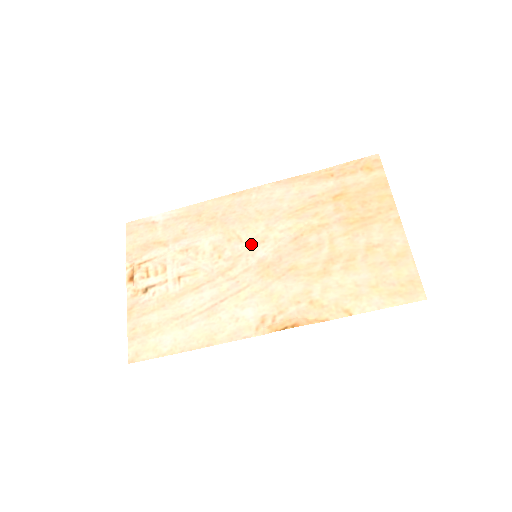
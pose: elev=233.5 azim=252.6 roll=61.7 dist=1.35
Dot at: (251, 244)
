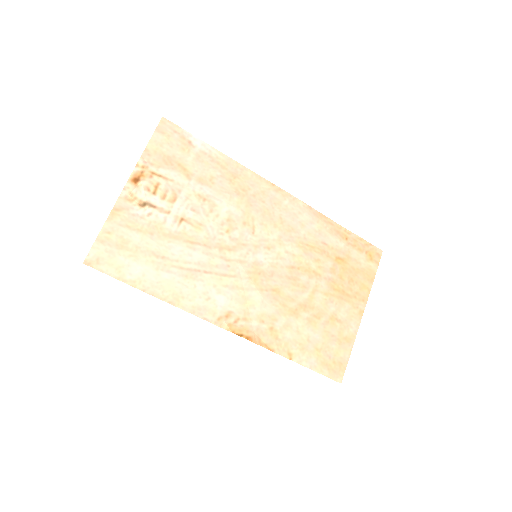
Dot at: (259, 242)
